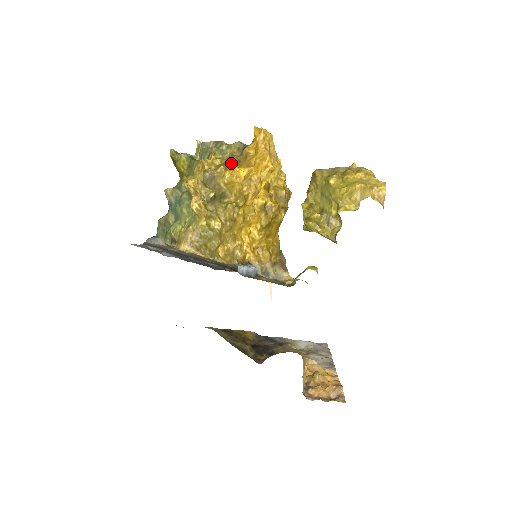
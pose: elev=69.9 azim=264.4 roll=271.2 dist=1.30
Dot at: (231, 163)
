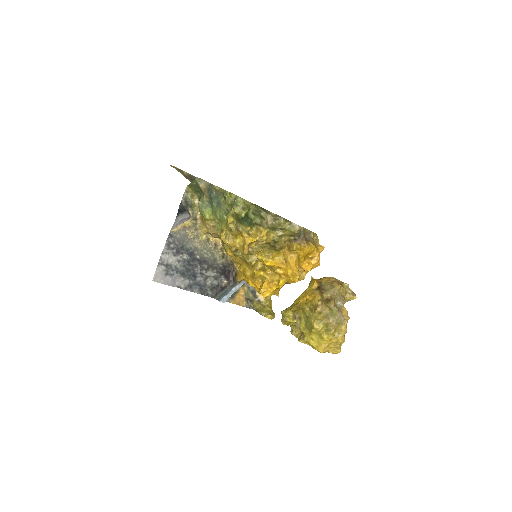
Dot at: (272, 247)
